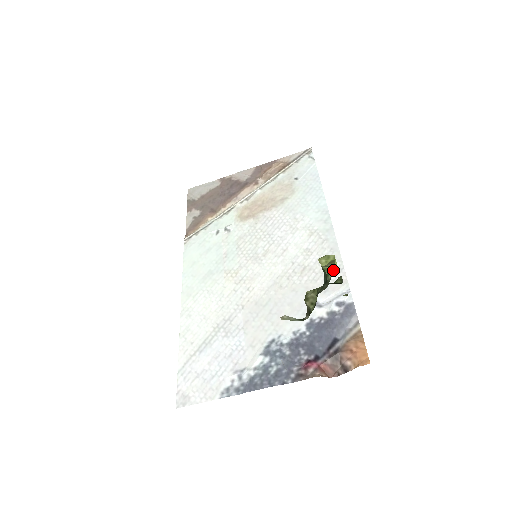
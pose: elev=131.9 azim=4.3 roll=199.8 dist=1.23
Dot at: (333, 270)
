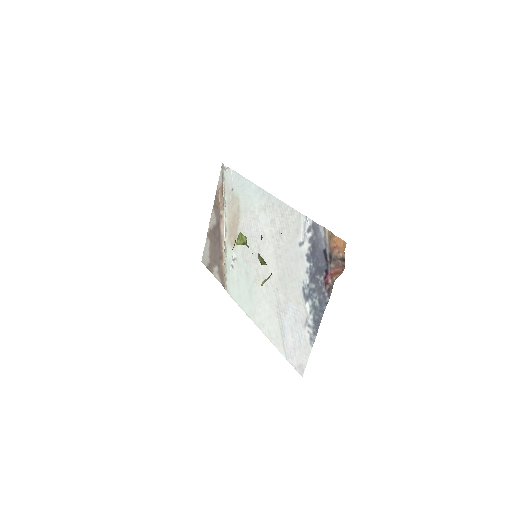
Dot at: (246, 241)
